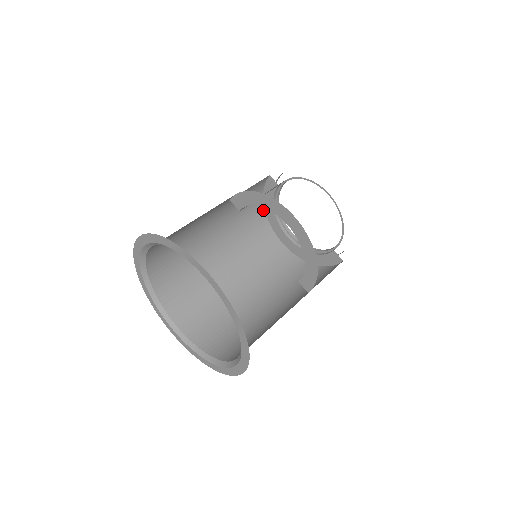
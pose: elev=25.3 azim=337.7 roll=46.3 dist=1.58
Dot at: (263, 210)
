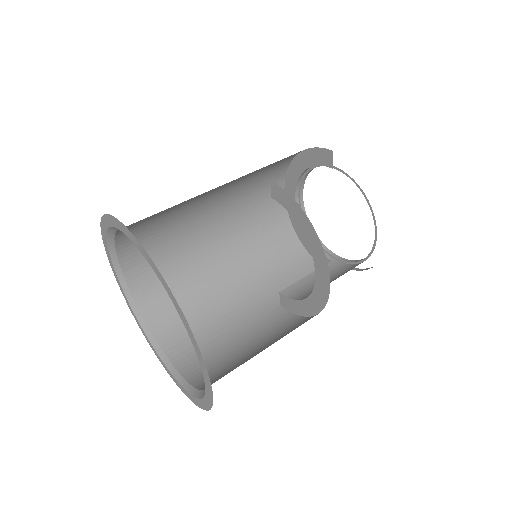
Dot at: (292, 158)
